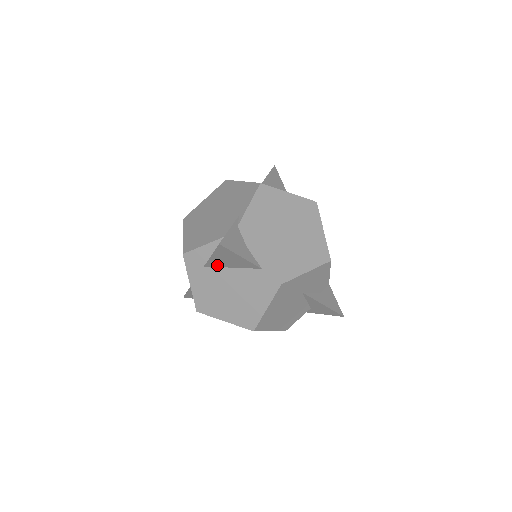
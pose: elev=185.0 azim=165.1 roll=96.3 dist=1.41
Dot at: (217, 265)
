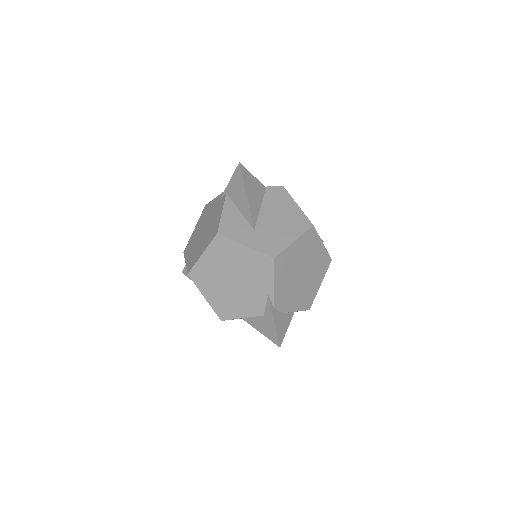
Dot at: occluded
